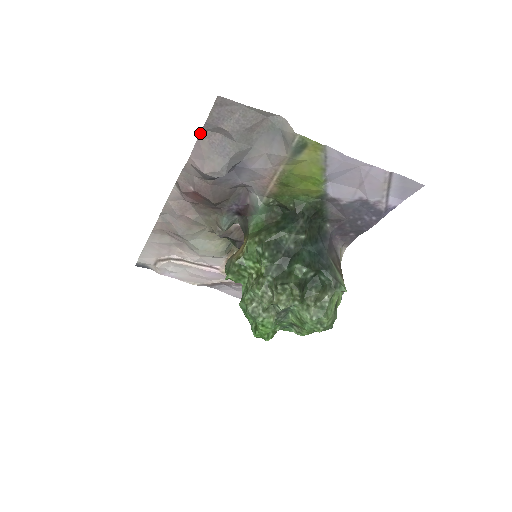
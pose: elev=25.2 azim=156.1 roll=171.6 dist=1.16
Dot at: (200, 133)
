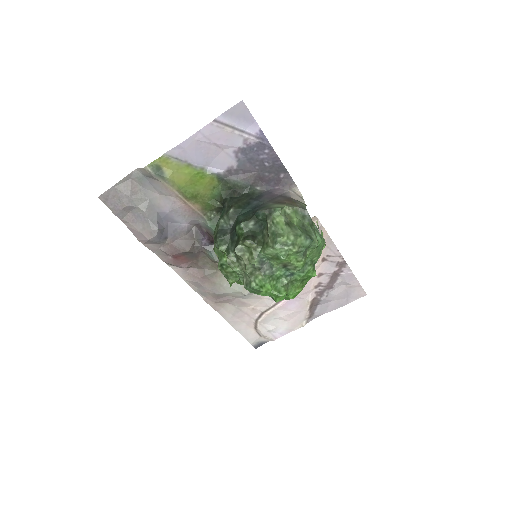
Dot at: (124, 223)
